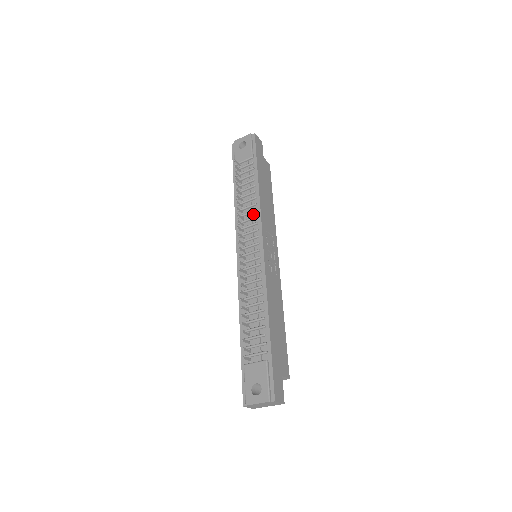
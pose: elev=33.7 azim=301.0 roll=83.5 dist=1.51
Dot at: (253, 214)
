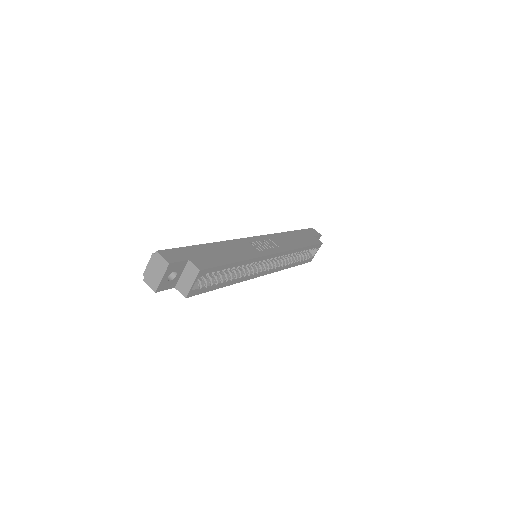
Dot at: occluded
